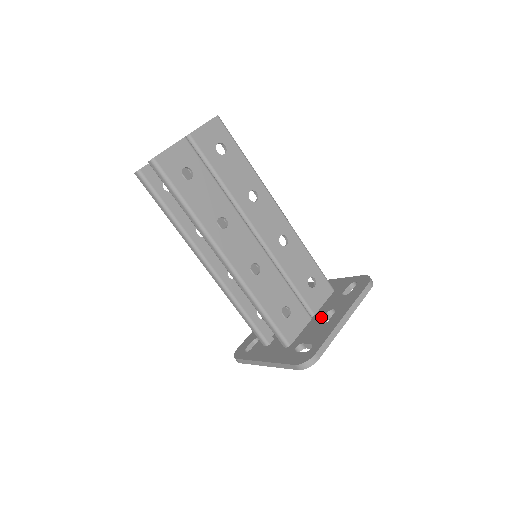
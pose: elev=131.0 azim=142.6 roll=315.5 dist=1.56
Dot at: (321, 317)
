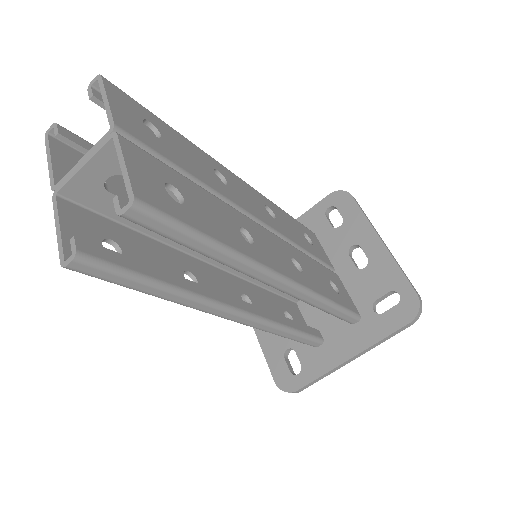
Dot at: (350, 264)
